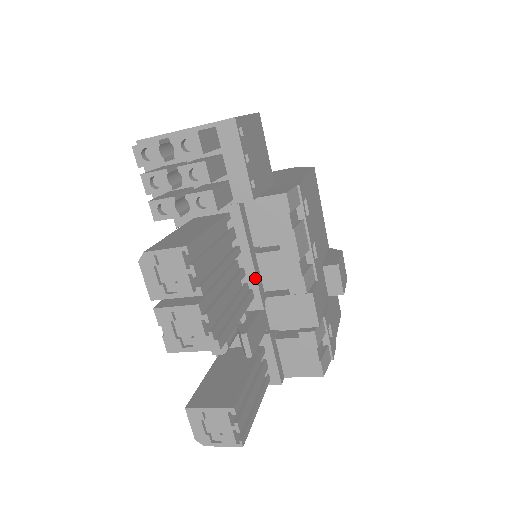
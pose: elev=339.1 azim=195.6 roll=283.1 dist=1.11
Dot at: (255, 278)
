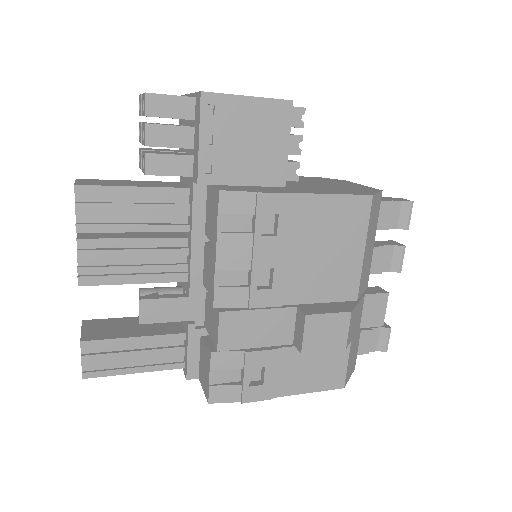
Dot at: (190, 263)
